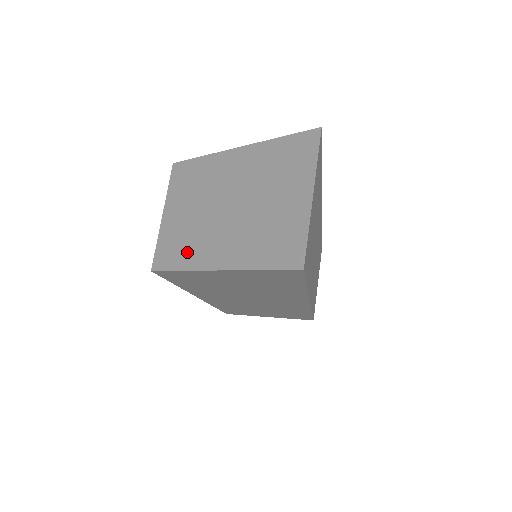
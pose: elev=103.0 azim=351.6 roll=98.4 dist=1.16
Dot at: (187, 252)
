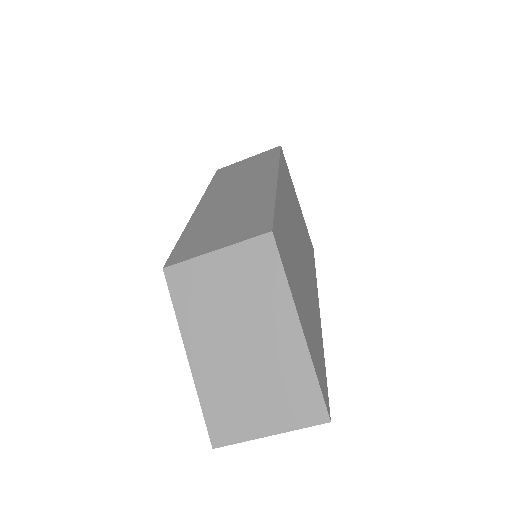
Dot at: (192, 311)
